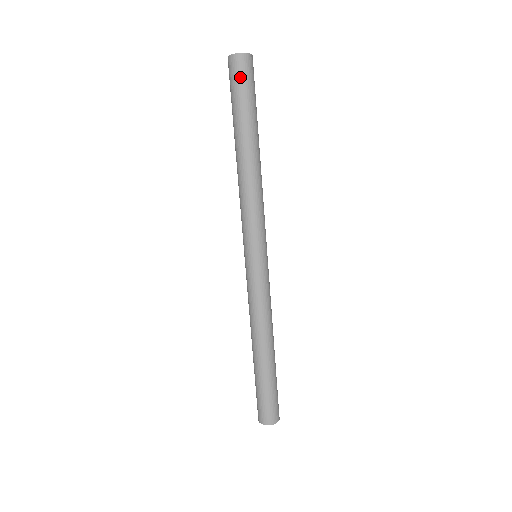
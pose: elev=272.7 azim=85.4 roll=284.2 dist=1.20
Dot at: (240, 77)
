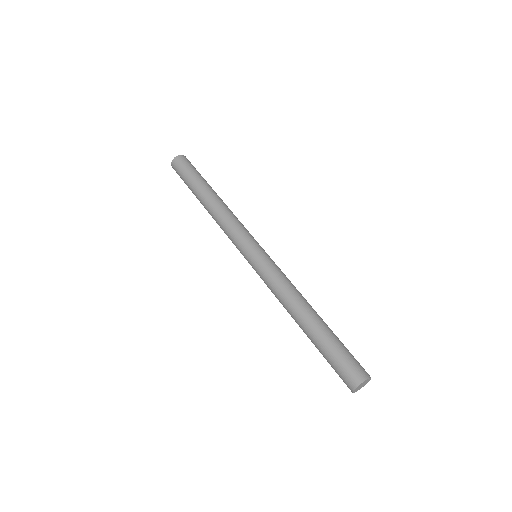
Dot at: (184, 165)
